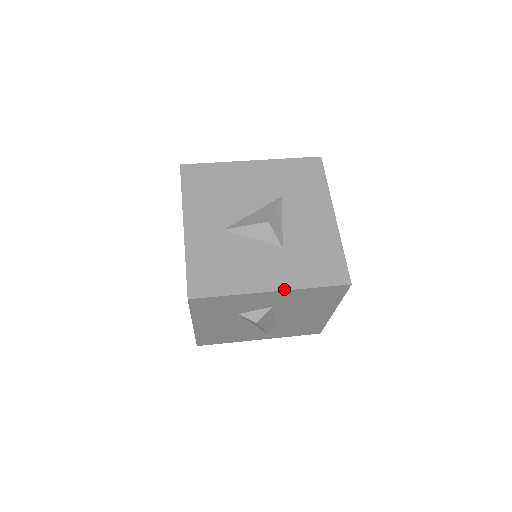
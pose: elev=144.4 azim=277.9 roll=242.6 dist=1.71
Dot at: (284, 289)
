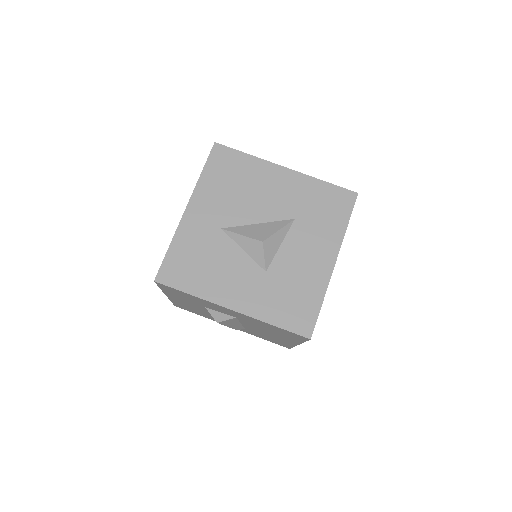
Dot at: (245, 313)
